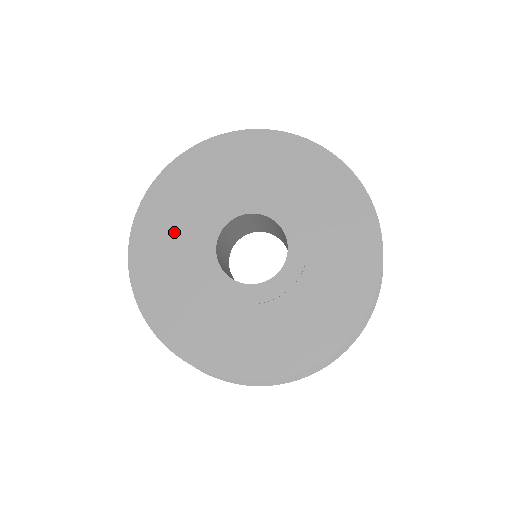
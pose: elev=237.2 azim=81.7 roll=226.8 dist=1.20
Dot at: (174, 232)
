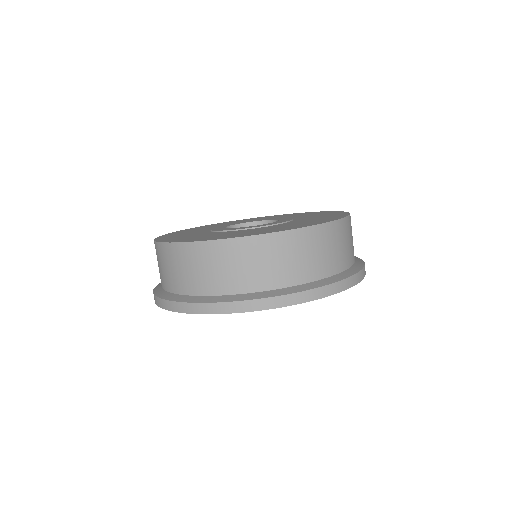
Dot at: occluded
